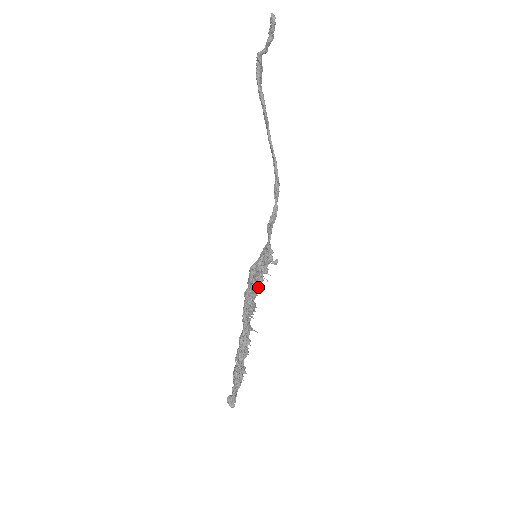
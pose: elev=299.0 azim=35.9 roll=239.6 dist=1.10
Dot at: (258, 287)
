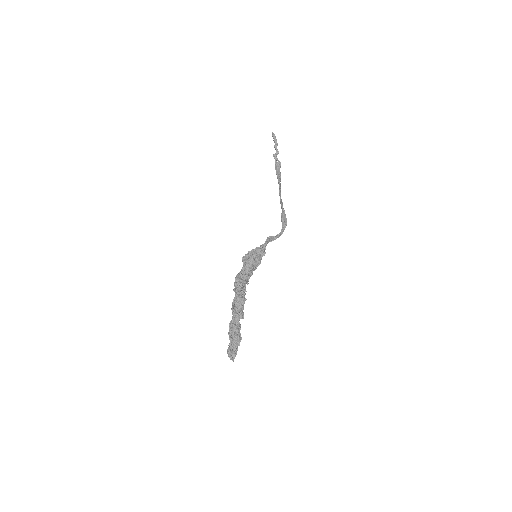
Dot at: (250, 271)
